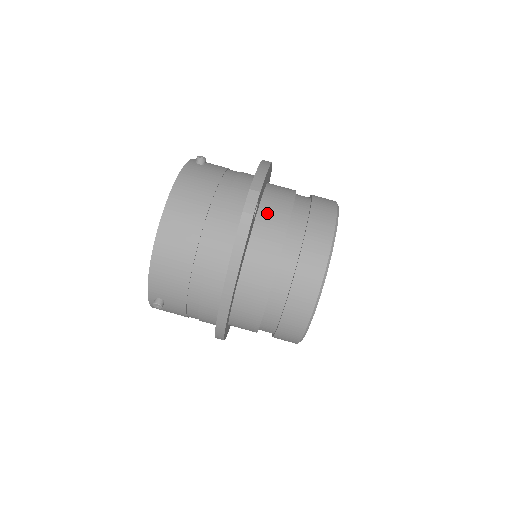
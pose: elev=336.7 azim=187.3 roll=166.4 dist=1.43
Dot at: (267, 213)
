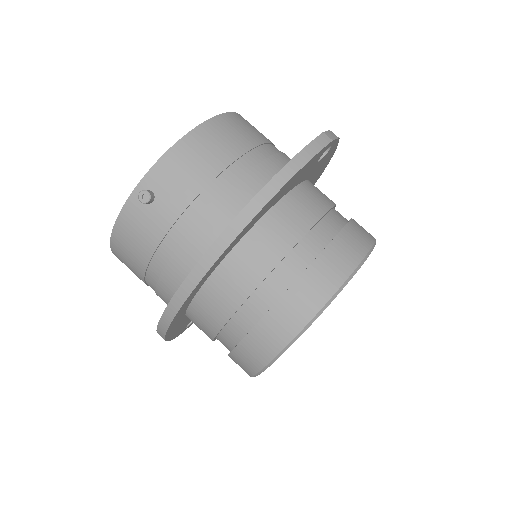
Dot at: (316, 187)
